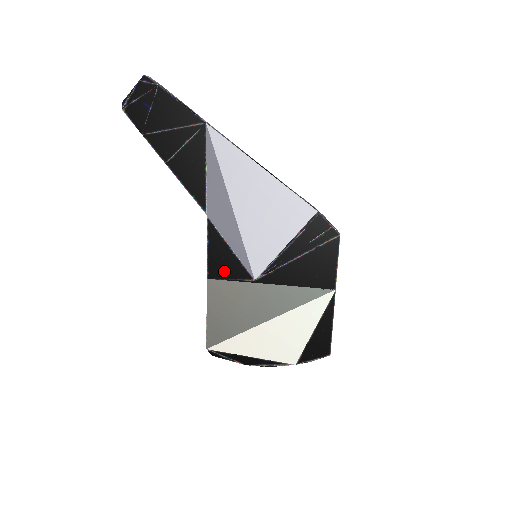
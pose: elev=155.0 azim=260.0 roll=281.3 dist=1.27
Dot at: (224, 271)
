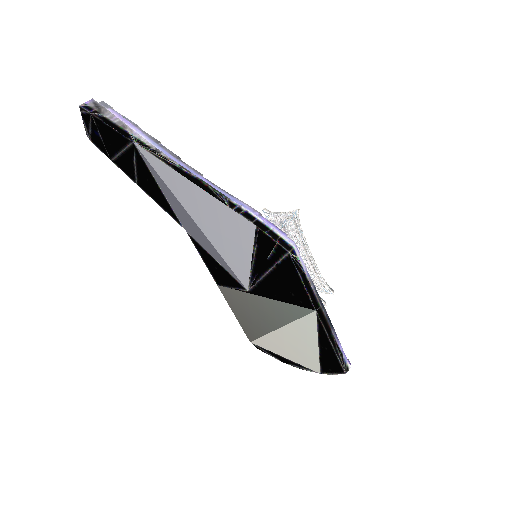
Dot at: (223, 280)
